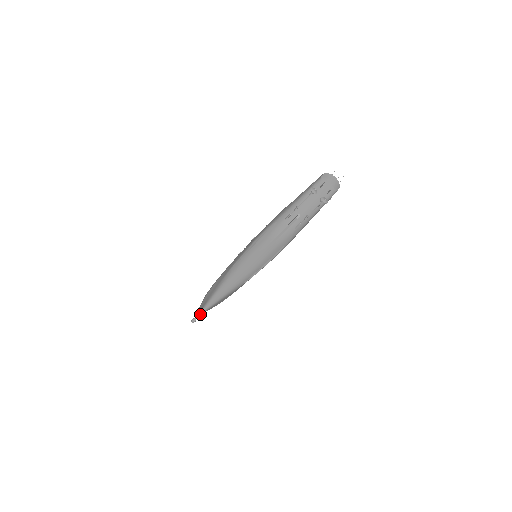
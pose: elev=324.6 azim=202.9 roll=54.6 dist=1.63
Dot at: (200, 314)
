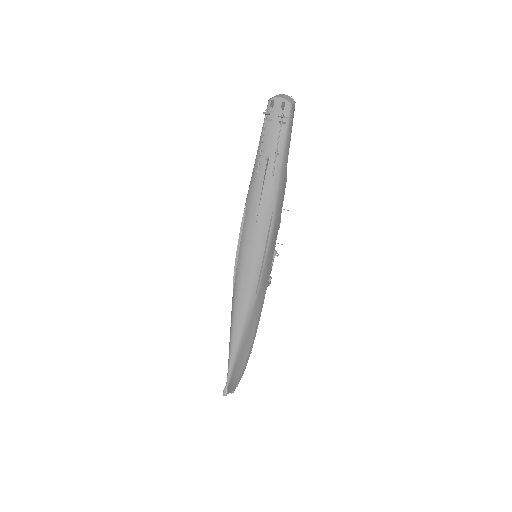
Dot at: (228, 377)
